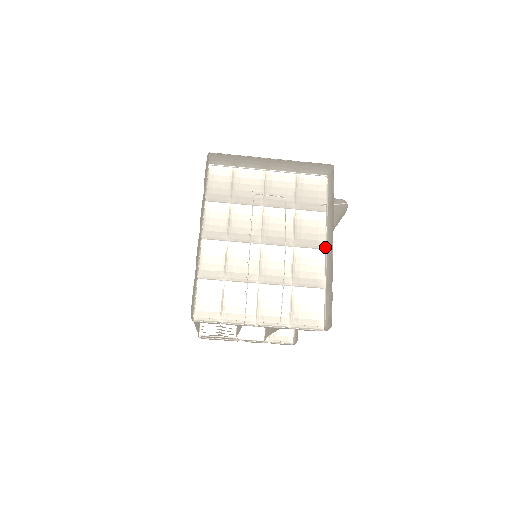
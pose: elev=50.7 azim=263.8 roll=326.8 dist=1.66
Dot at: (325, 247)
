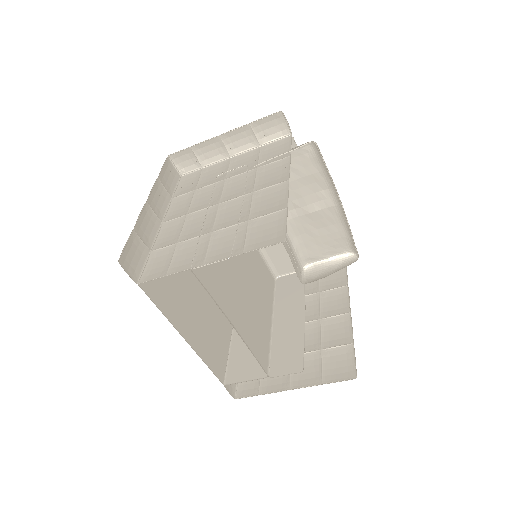
Dot at: (288, 178)
